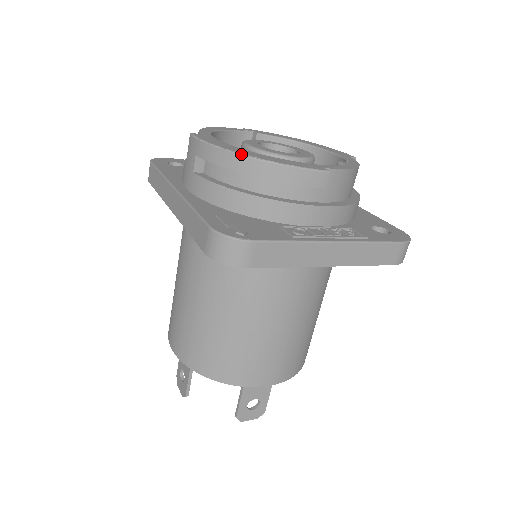
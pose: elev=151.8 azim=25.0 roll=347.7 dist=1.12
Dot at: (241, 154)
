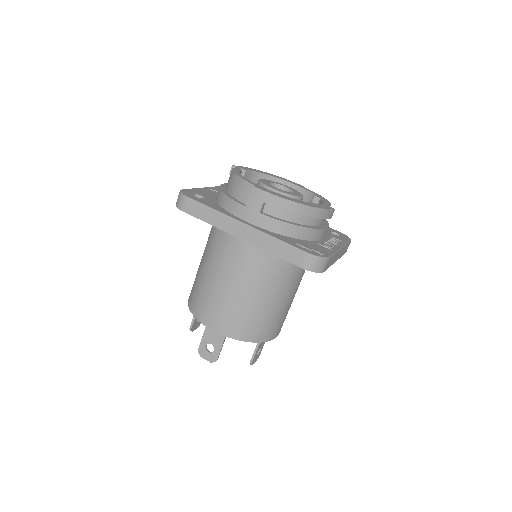
Dot at: (303, 205)
